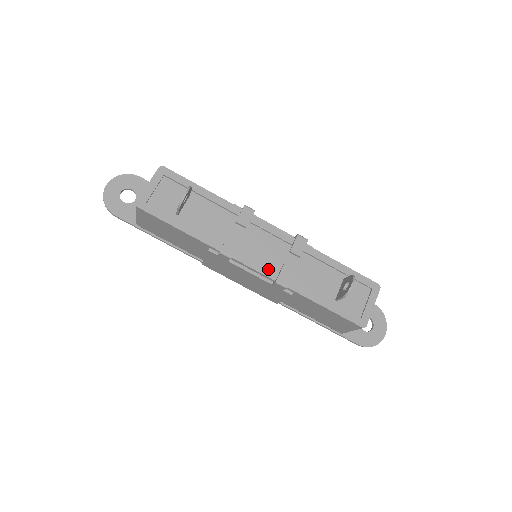
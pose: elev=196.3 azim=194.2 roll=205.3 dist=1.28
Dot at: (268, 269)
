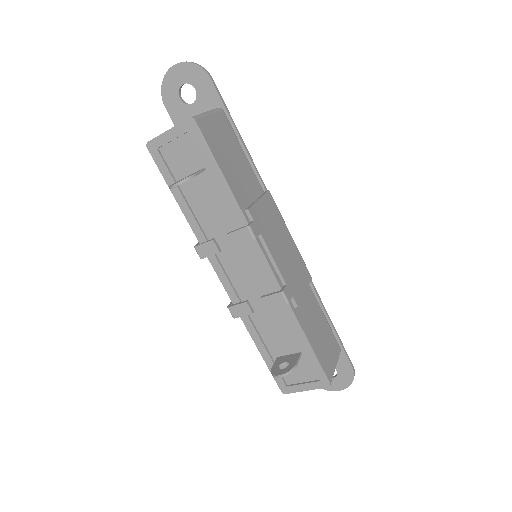
Dot at: (233, 290)
